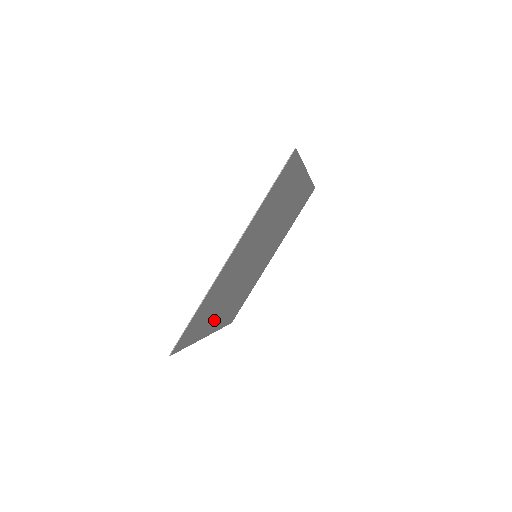
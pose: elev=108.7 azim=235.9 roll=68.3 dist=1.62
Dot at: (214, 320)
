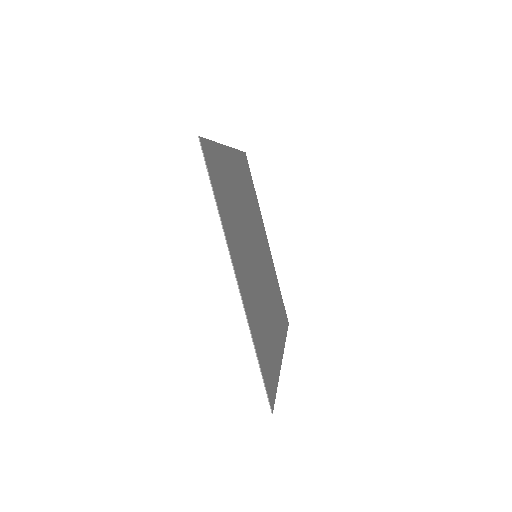
Dot at: (275, 341)
